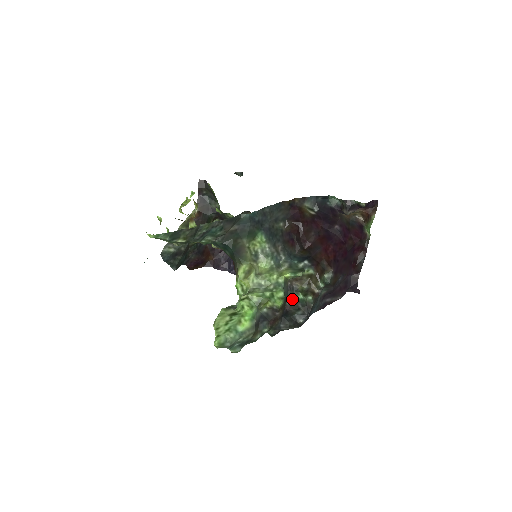
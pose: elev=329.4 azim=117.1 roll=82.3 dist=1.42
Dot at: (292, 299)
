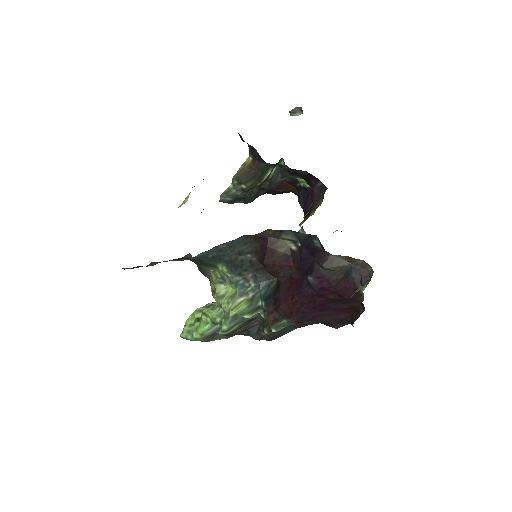
Dot at: (262, 319)
